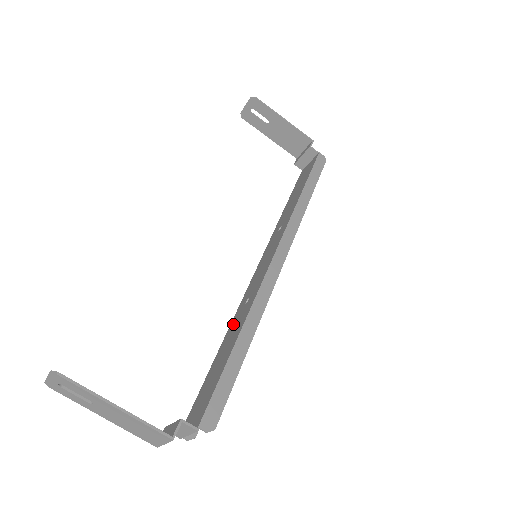
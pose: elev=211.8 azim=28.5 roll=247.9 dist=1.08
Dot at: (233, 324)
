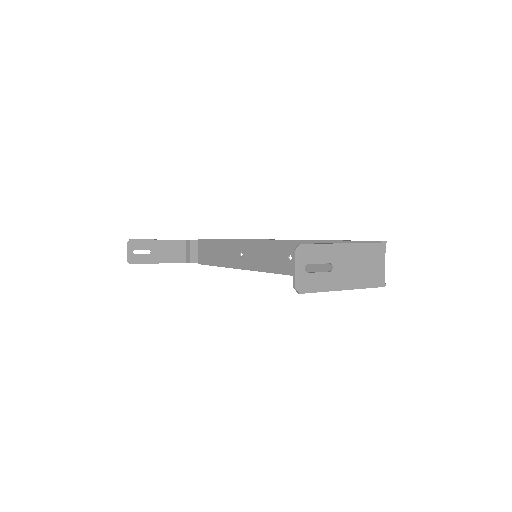
Dot at: occluded
